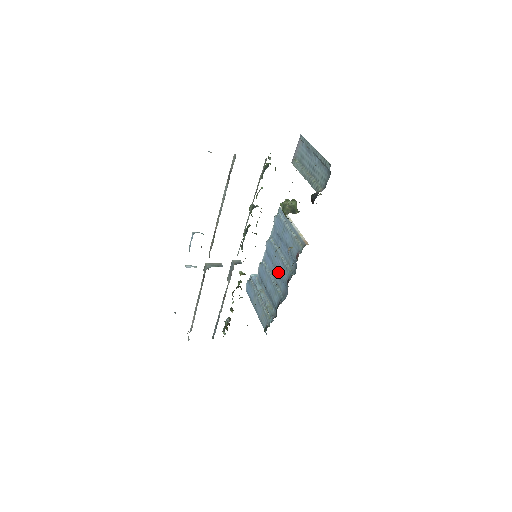
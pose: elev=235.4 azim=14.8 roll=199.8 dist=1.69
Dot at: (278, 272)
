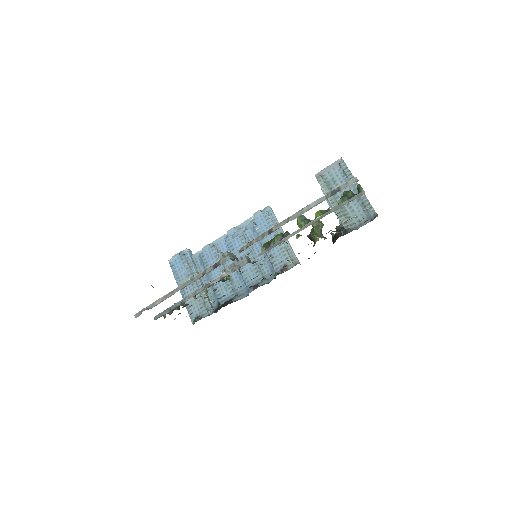
Dot at: (240, 269)
